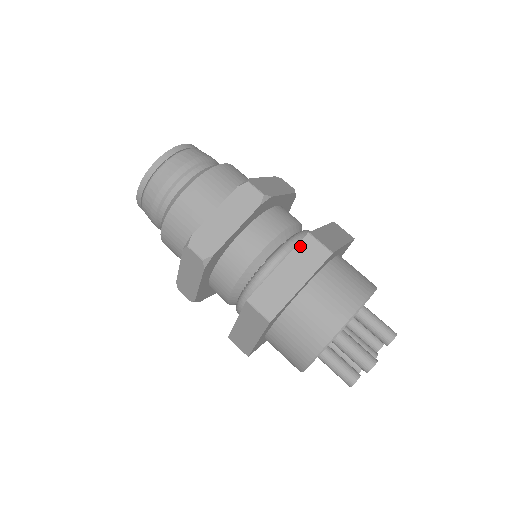
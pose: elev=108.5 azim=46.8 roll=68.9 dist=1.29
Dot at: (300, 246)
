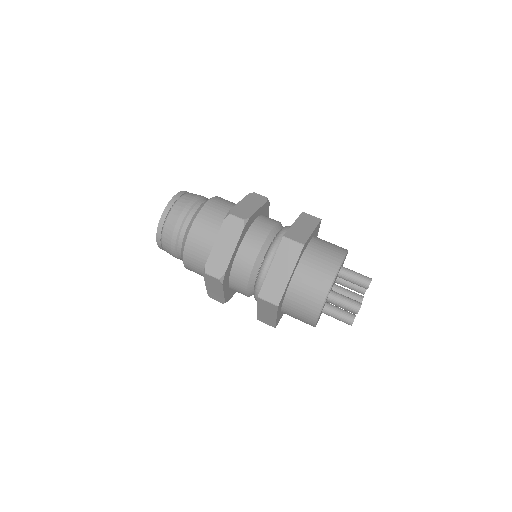
Dot at: (280, 248)
